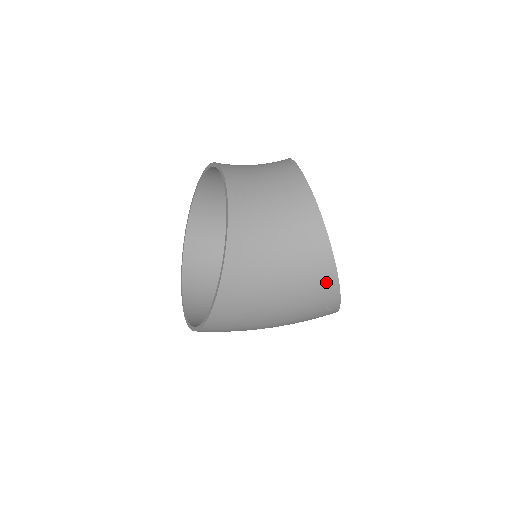
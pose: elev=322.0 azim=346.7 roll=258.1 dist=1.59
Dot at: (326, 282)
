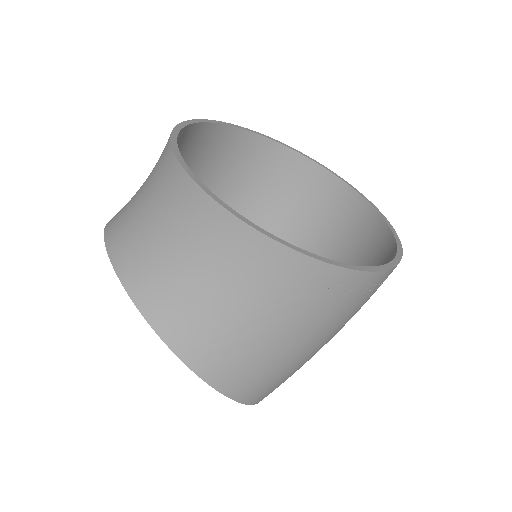
Dot at: (345, 286)
